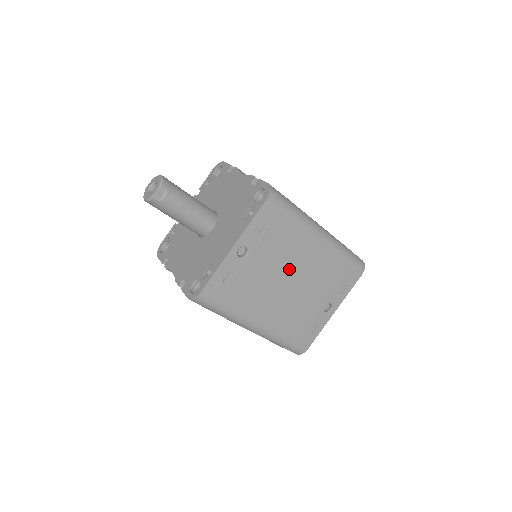
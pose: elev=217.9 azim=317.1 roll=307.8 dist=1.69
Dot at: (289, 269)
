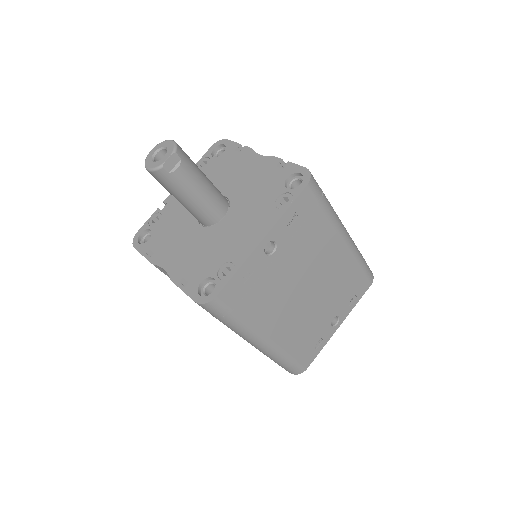
Dot at: (310, 273)
